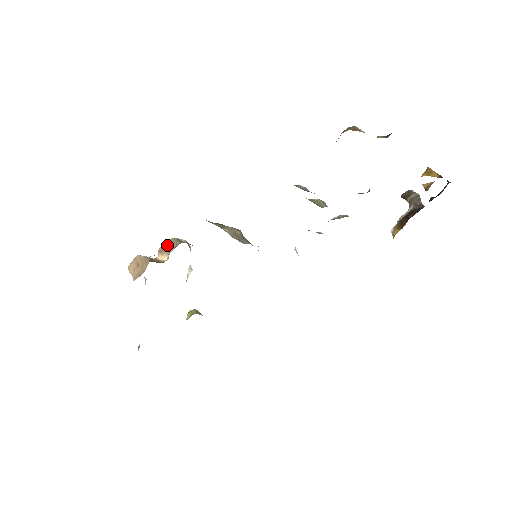
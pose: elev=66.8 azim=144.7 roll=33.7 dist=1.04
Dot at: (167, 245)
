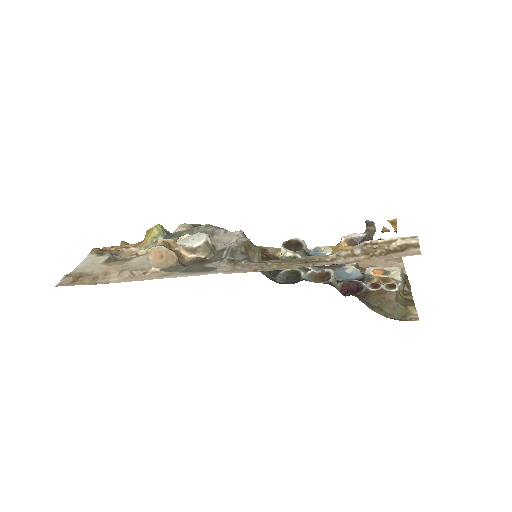
Dot at: (197, 249)
